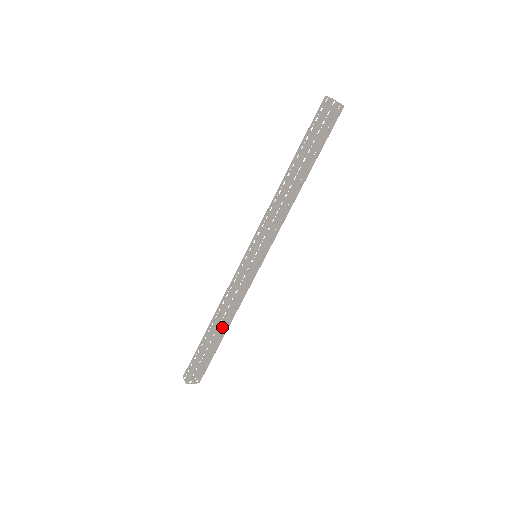
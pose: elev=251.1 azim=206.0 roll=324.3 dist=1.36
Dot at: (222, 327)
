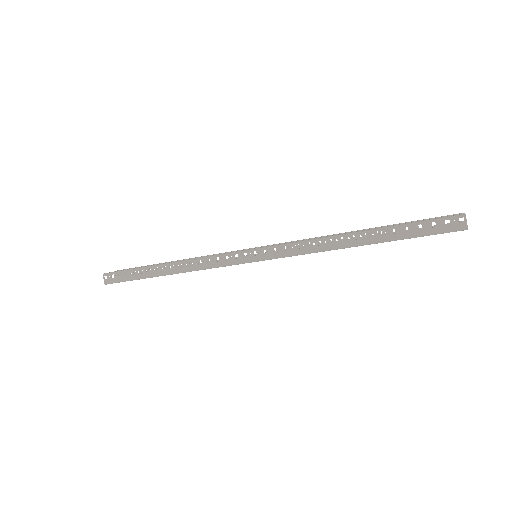
Dot at: occluded
